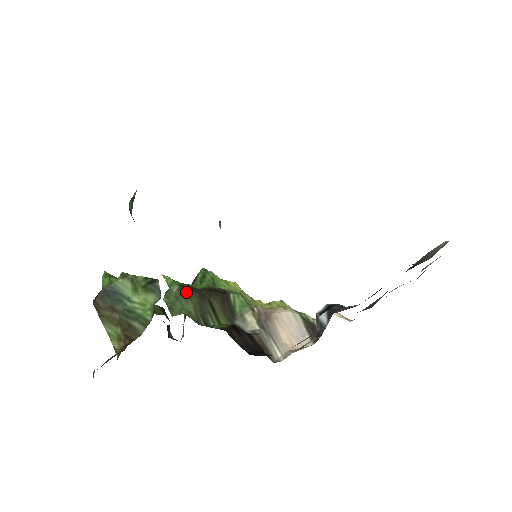
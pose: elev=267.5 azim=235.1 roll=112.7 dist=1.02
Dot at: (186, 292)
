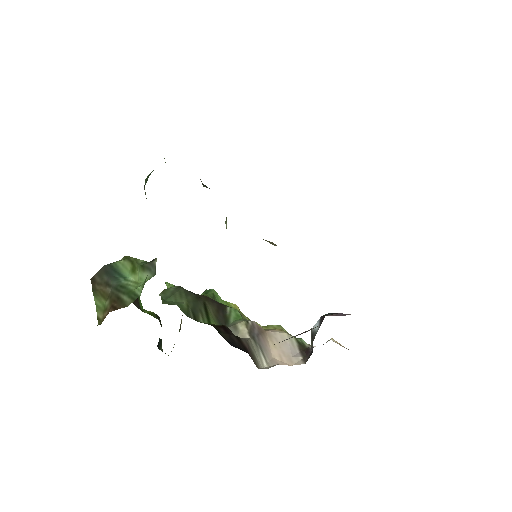
Dot at: (183, 290)
